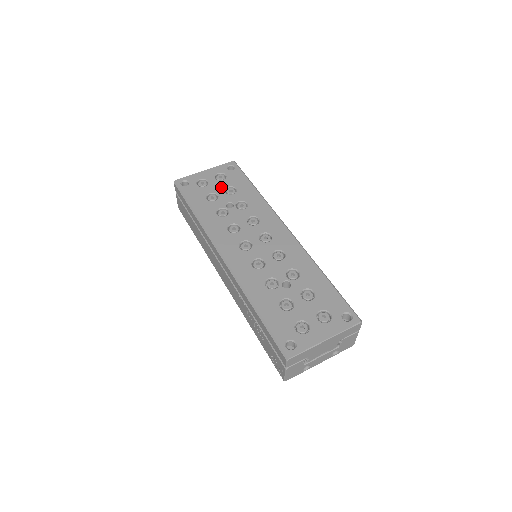
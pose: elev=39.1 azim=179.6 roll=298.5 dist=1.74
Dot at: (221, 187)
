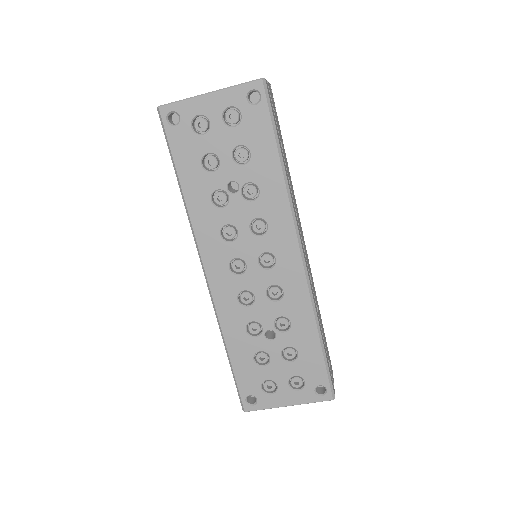
Dot at: (228, 144)
